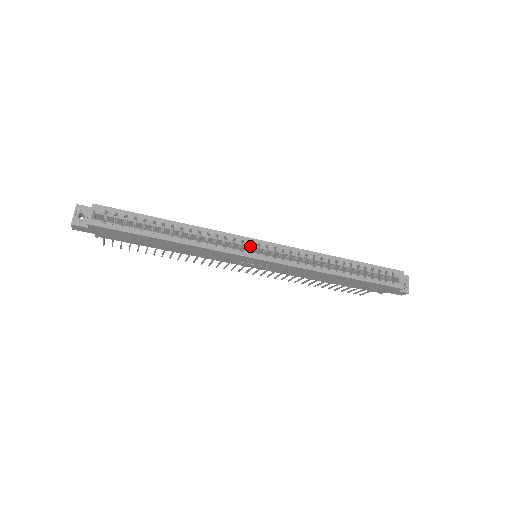
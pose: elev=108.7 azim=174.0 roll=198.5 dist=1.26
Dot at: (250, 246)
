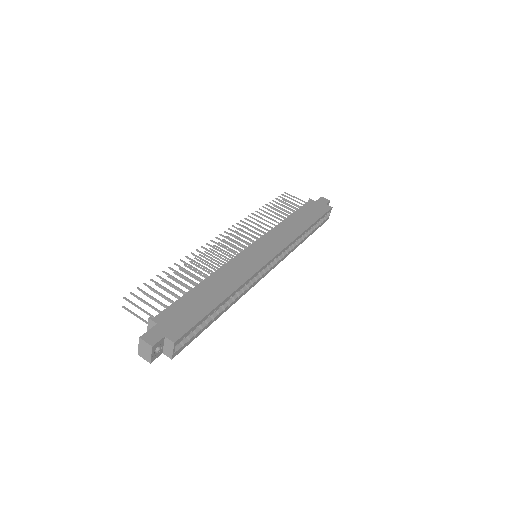
Dot at: occluded
